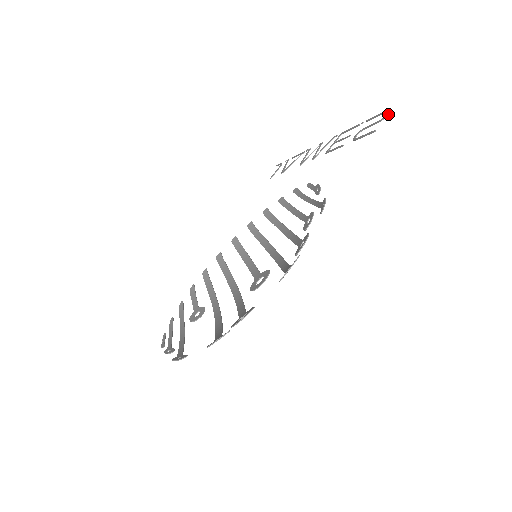
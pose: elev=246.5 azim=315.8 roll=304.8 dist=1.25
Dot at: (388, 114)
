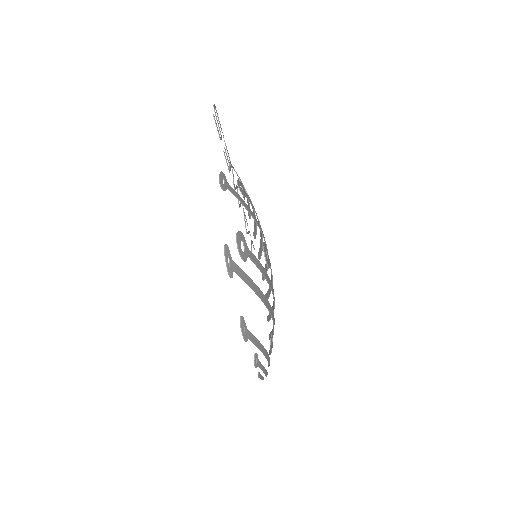
Dot at: (213, 106)
